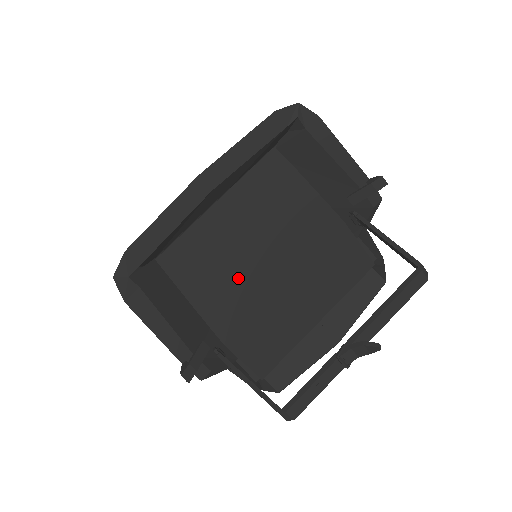
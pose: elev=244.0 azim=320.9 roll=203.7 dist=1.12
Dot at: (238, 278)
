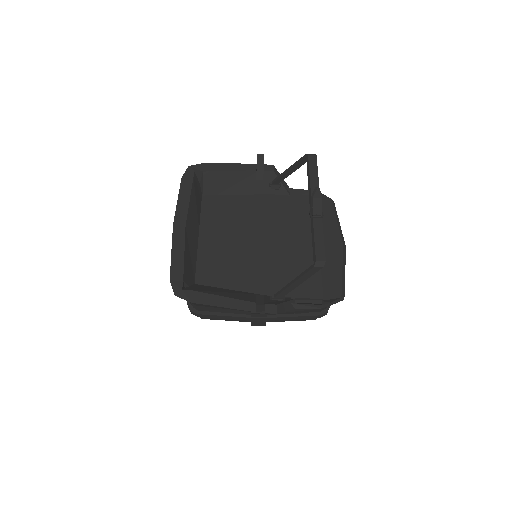
Dot at: (247, 260)
